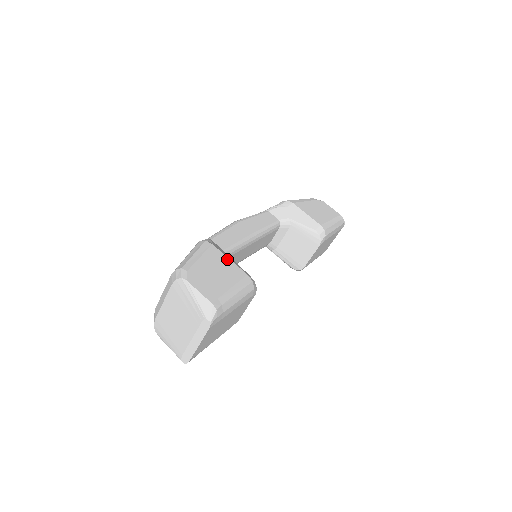
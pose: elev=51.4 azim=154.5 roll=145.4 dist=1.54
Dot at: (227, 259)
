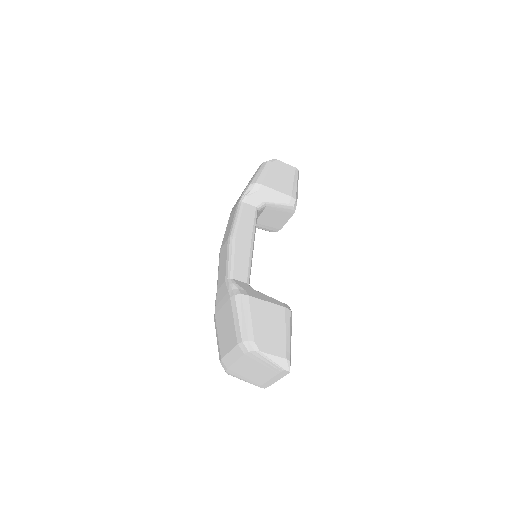
Dot at: (266, 303)
